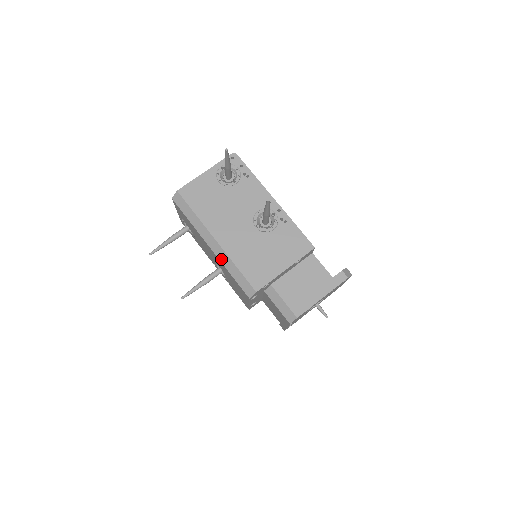
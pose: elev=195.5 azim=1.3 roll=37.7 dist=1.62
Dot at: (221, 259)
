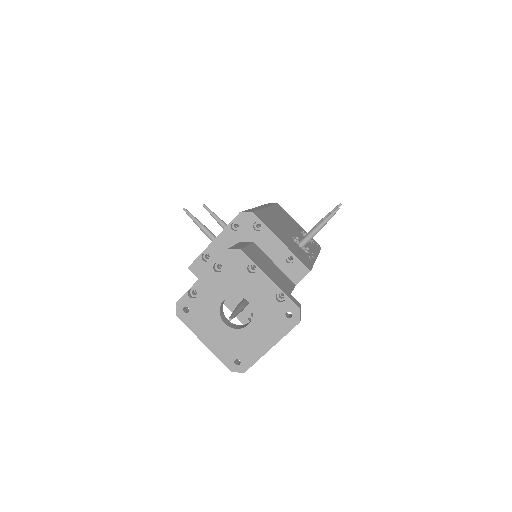
Dot at: (254, 208)
